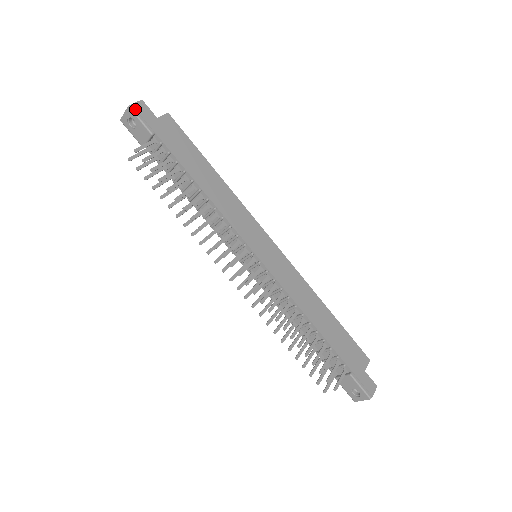
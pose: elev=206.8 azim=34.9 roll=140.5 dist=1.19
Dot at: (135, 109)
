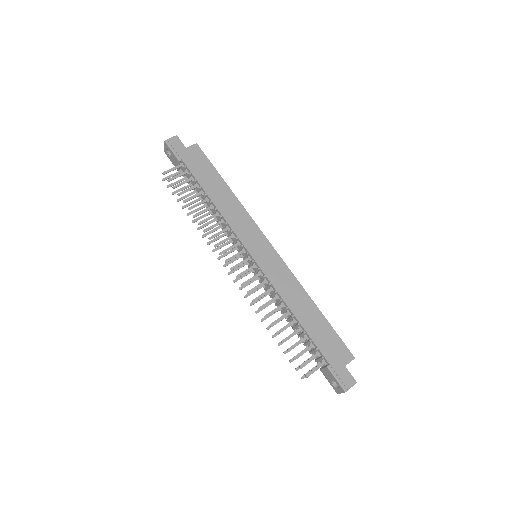
Dot at: (169, 143)
